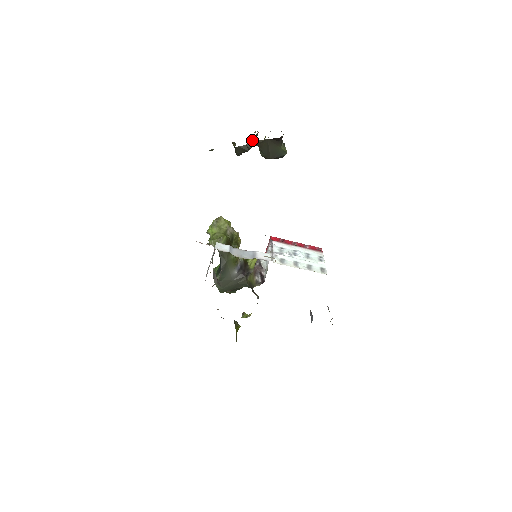
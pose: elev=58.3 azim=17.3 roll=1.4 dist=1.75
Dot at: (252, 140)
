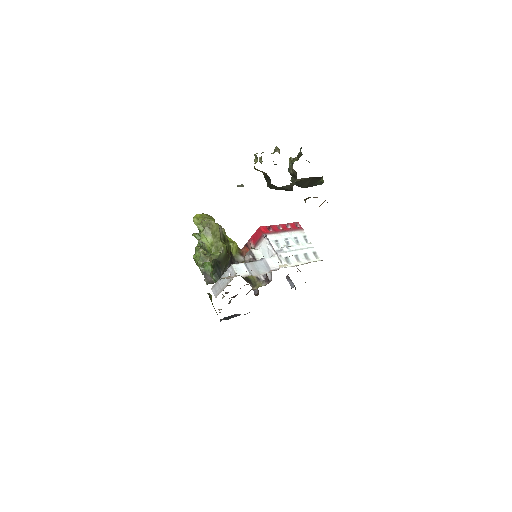
Dot at: occluded
